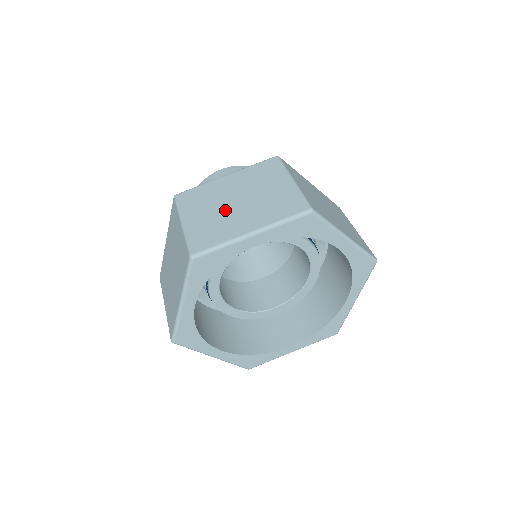
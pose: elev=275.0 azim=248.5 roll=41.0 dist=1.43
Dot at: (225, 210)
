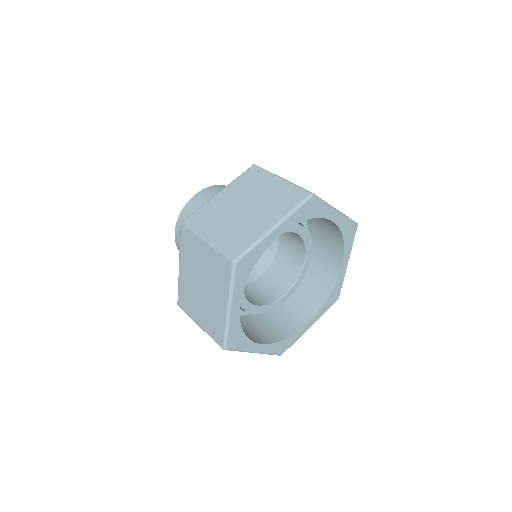
Dot at: (238, 218)
